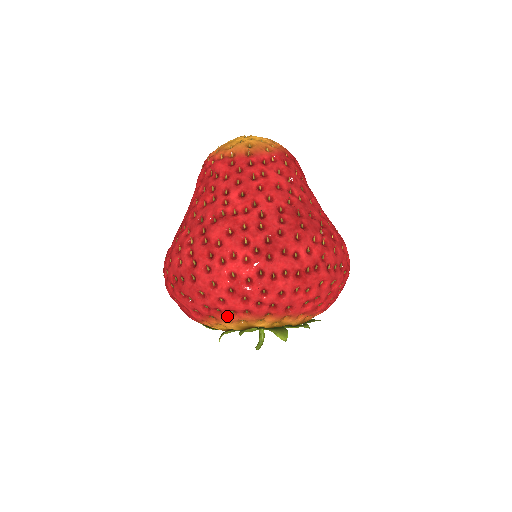
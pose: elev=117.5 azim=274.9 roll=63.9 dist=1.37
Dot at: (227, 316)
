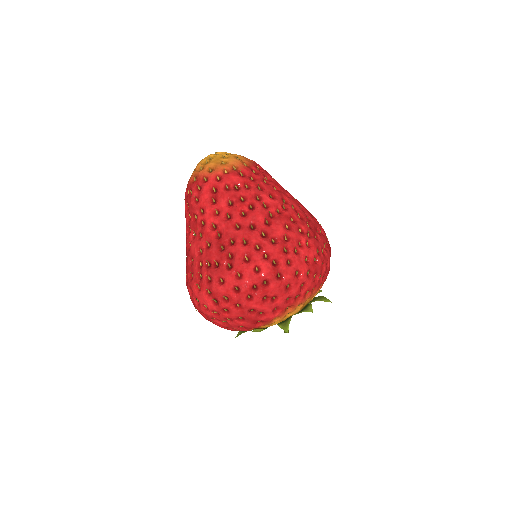
Dot at: (304, 299)
